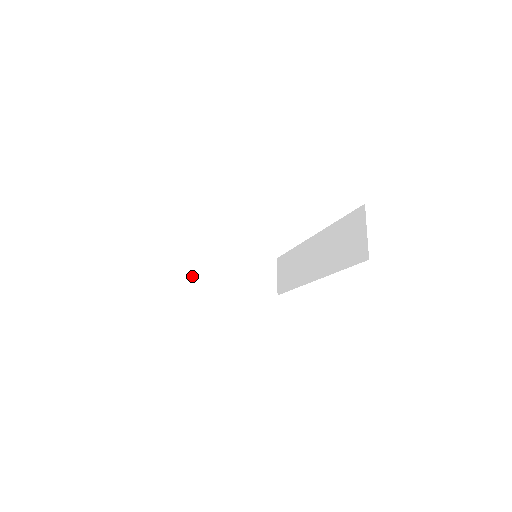
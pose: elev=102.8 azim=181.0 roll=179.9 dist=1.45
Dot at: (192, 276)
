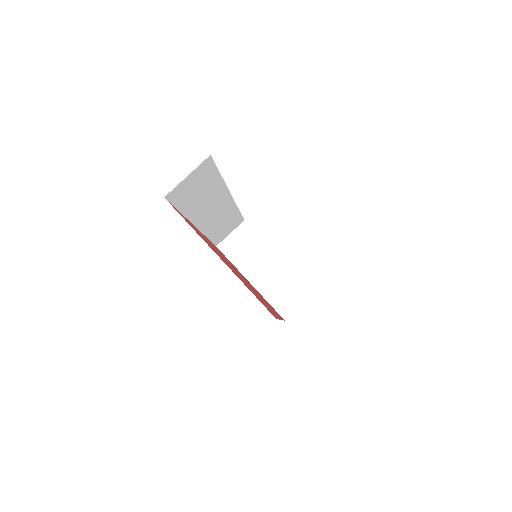
Dot at: (237, 244)
